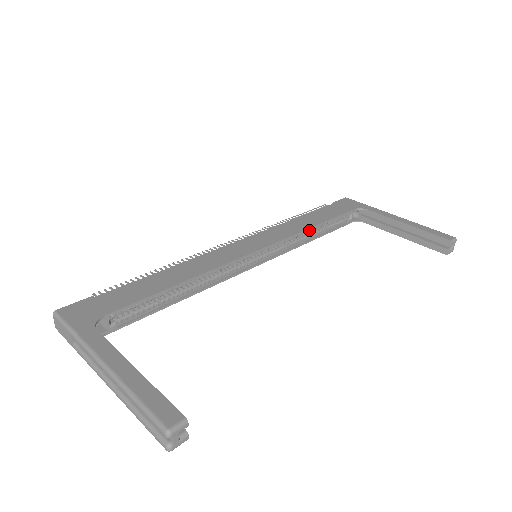
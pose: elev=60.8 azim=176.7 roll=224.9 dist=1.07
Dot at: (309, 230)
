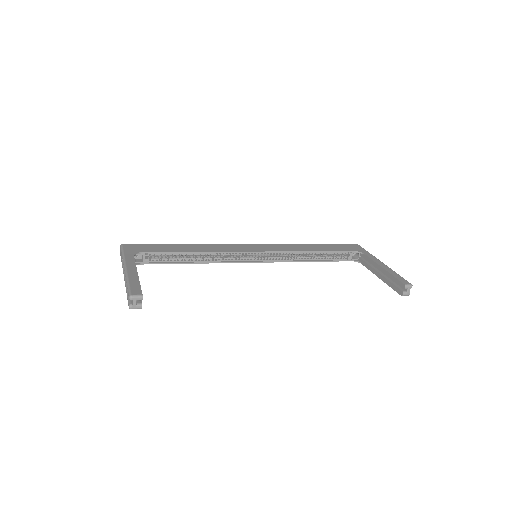
Dot at: (306, 253)
